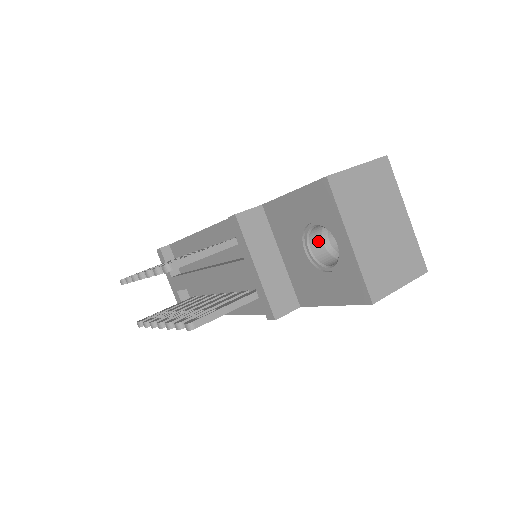
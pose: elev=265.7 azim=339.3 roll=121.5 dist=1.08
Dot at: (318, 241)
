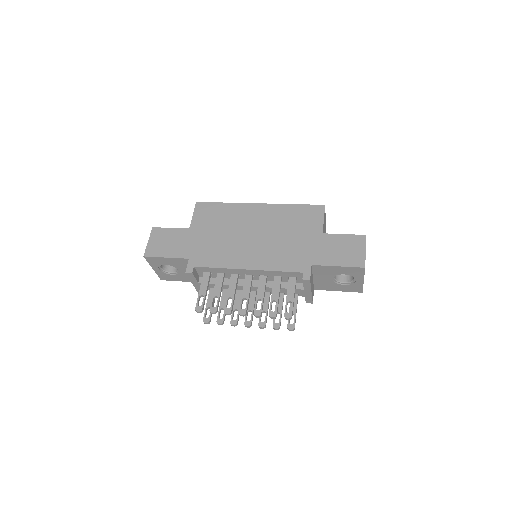
Dot at: occluded
